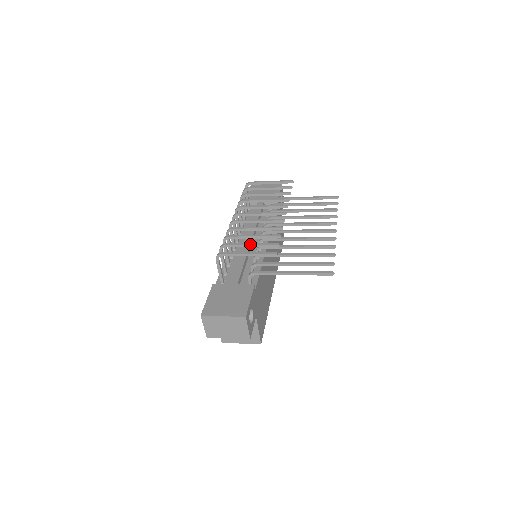
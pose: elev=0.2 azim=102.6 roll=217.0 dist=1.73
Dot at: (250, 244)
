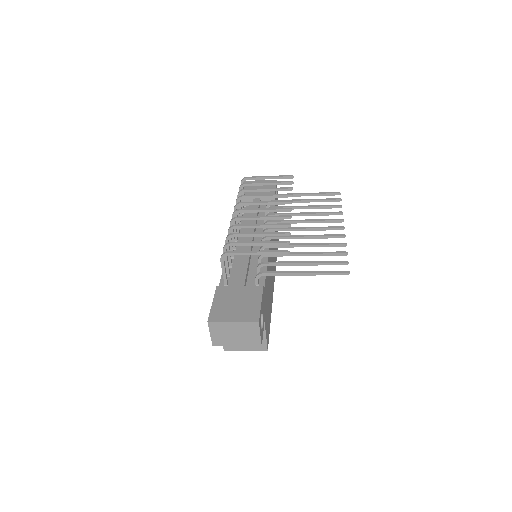
Dot at: (258, 242)
